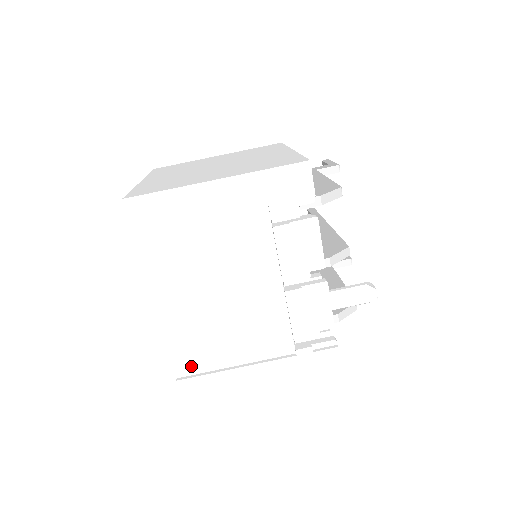
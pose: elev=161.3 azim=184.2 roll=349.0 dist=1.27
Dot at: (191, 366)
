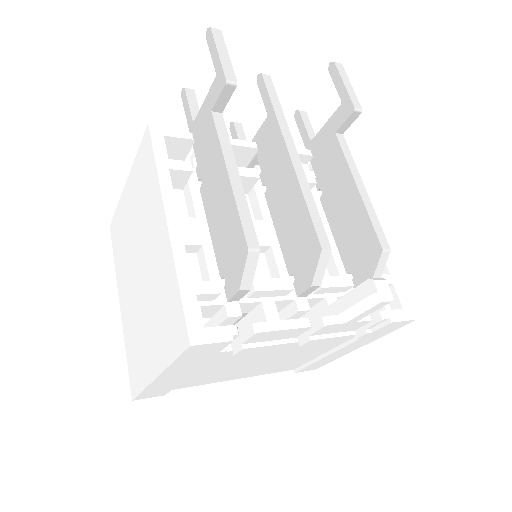
Dot at: (294, 367)
